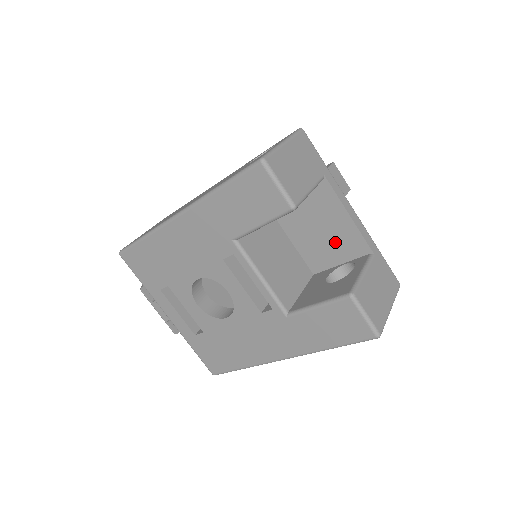
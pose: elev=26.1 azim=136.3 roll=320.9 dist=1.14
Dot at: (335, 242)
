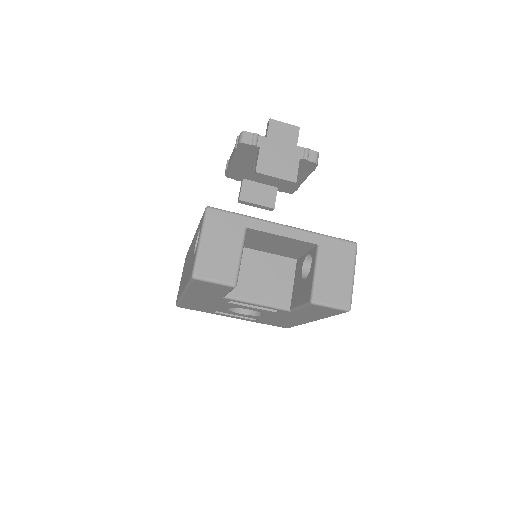
Dot at: (290, 247)
